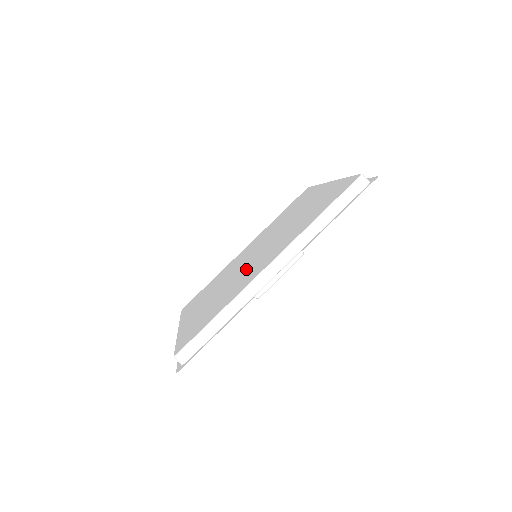
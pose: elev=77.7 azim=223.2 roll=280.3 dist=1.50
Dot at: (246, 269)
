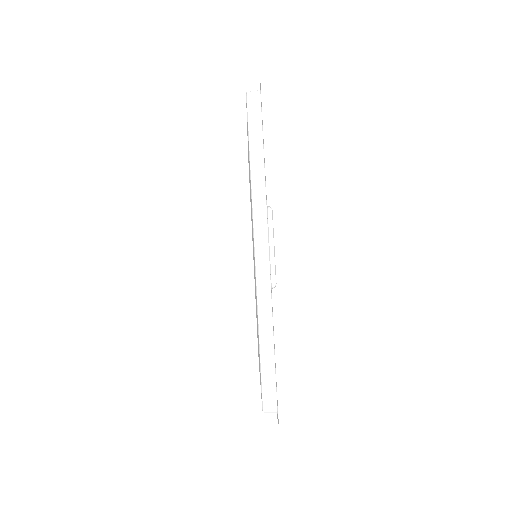
Dot at: occluded
